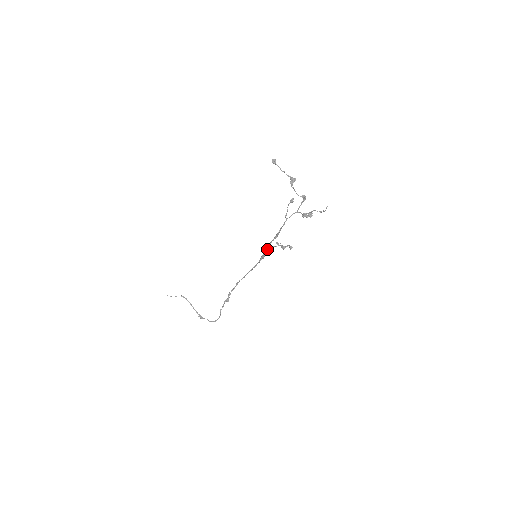
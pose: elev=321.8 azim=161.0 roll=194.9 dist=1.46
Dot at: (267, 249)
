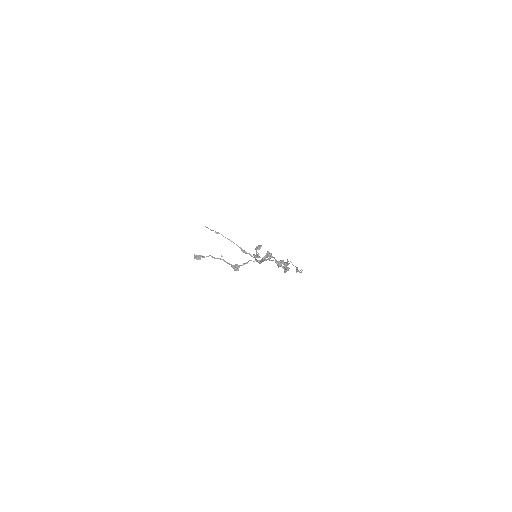
Dot at: occluded
